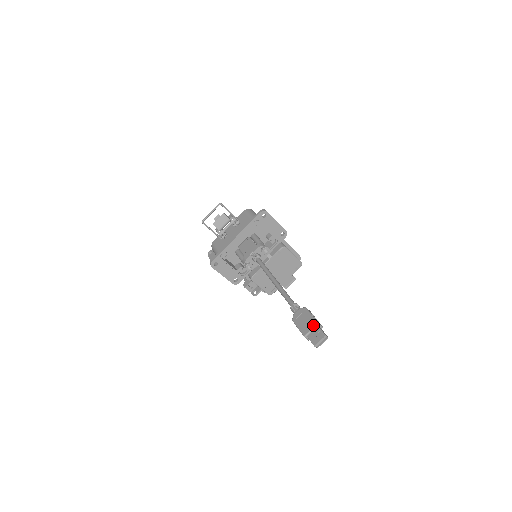
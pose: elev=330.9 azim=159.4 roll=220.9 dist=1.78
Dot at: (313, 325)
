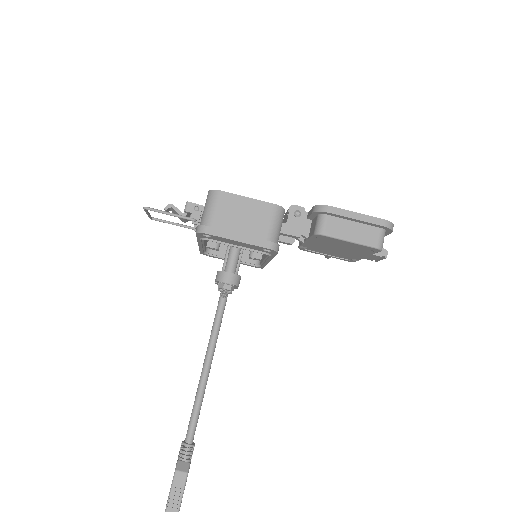
Dot at: occluded
